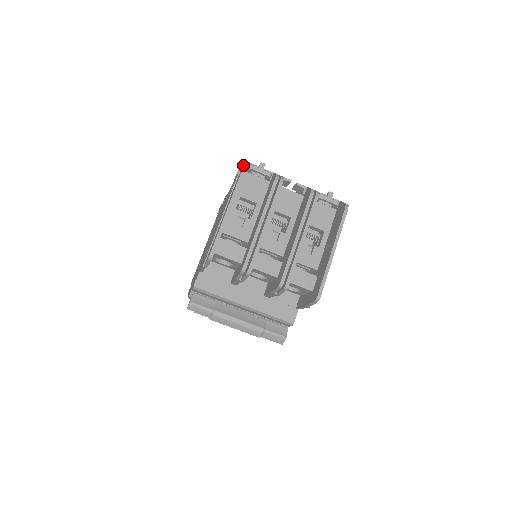
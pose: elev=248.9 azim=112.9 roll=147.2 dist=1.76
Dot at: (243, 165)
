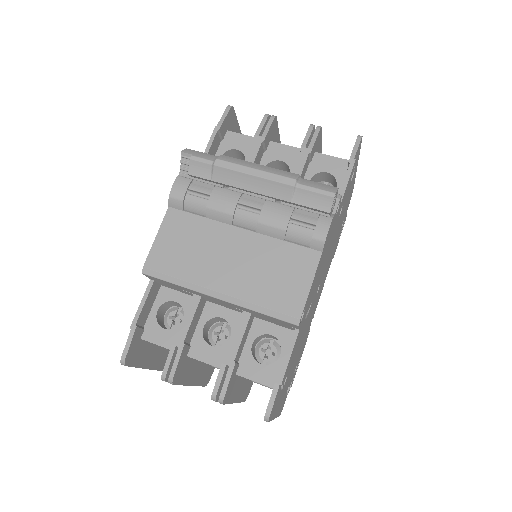
Dot at: occluded
